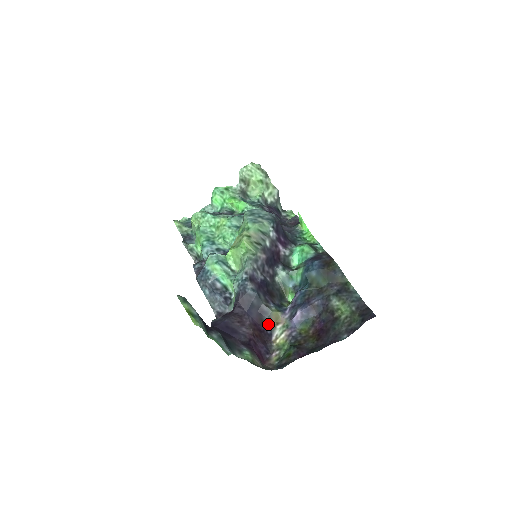
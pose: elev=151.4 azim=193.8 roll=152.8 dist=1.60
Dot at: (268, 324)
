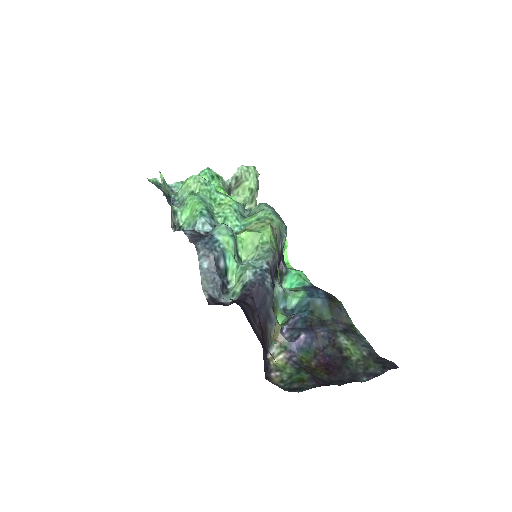
Dot at: (268, 336)
